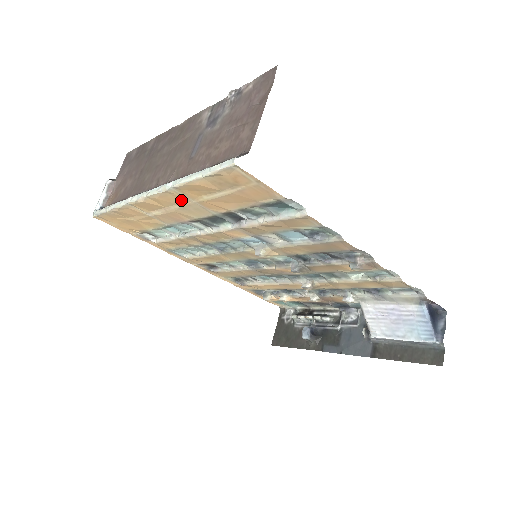
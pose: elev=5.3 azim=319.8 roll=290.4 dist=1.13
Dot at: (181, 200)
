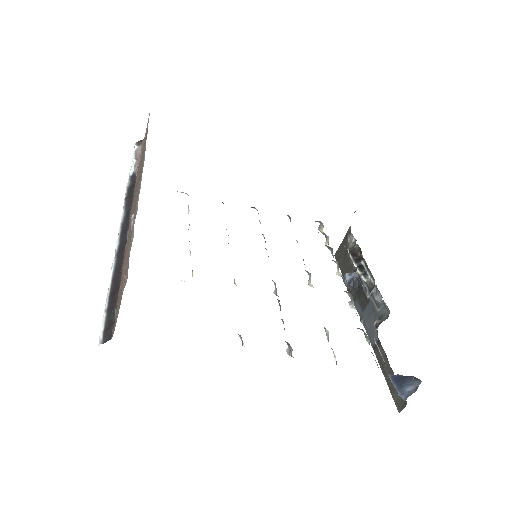
Dot at: occluded
